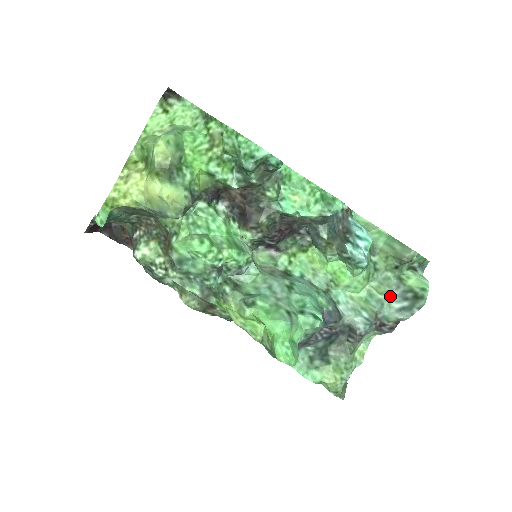
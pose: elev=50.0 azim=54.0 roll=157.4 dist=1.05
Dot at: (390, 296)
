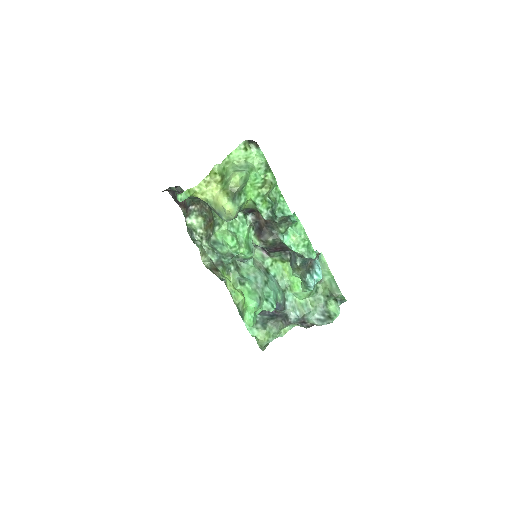
Dot at: (316, 309)
